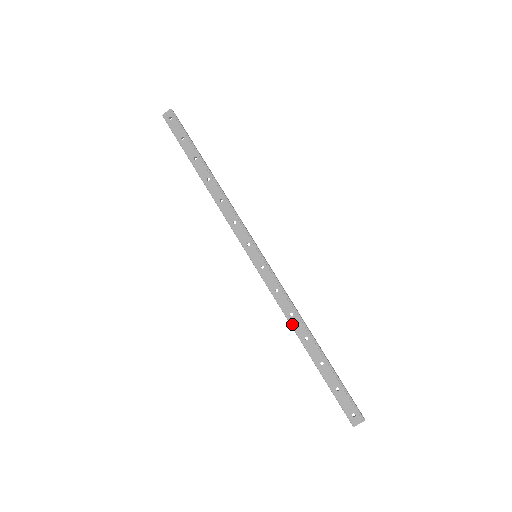
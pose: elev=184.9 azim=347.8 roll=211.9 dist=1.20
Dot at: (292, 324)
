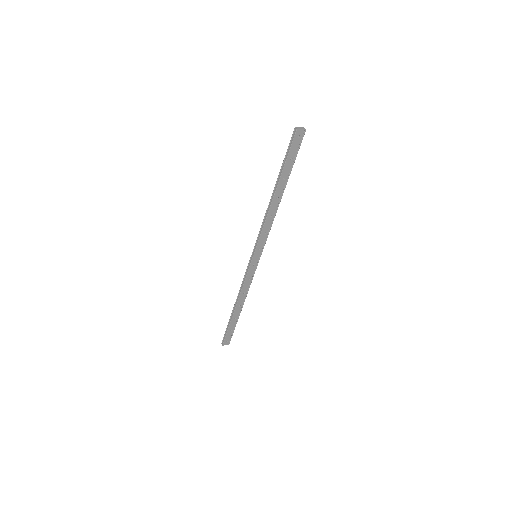
Dot at: (240, 297)
